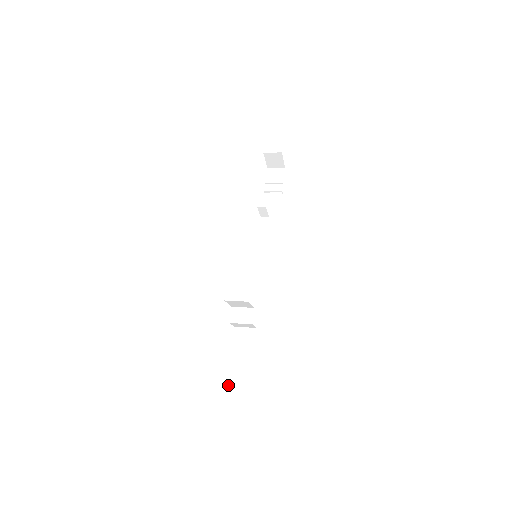
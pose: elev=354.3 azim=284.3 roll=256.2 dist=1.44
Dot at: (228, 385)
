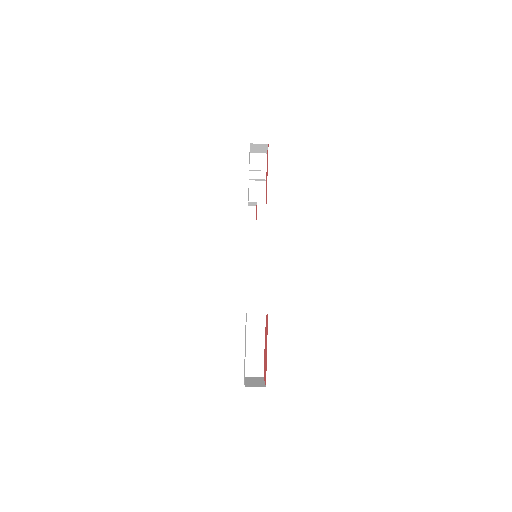
Dot at: (245, 372)
